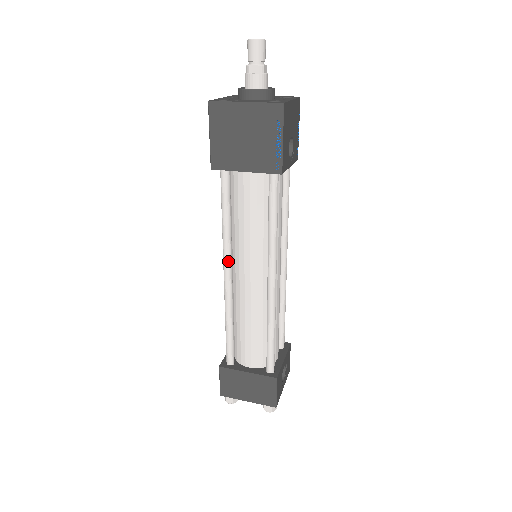
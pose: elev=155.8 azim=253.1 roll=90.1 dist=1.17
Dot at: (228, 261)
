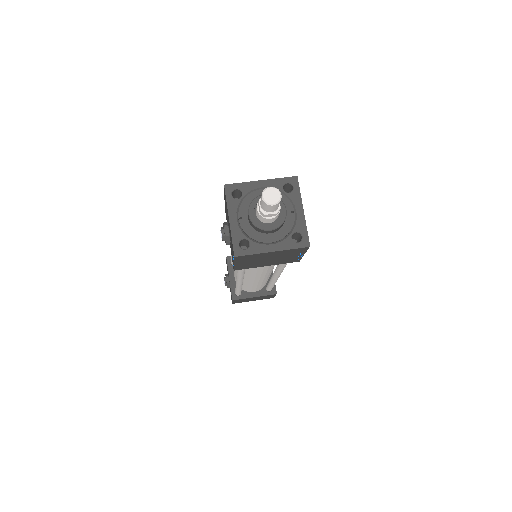
Dot at: (242, 279)
